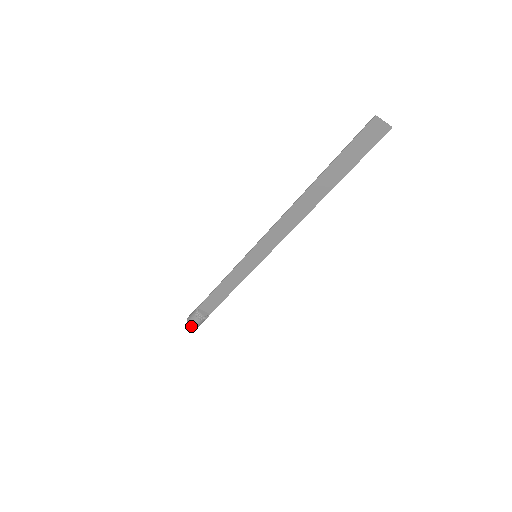
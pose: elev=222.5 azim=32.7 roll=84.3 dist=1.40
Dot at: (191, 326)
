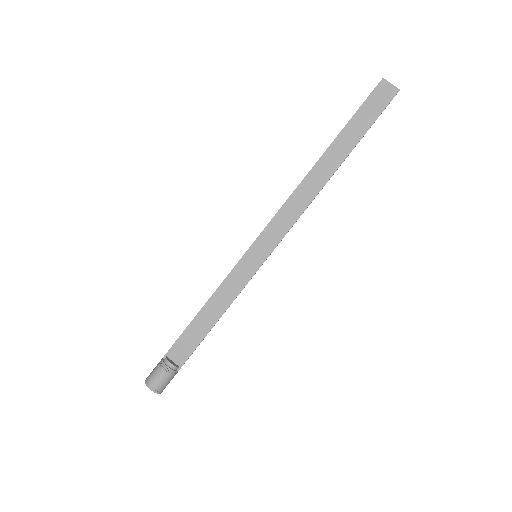
Dot at: (148, 386)
